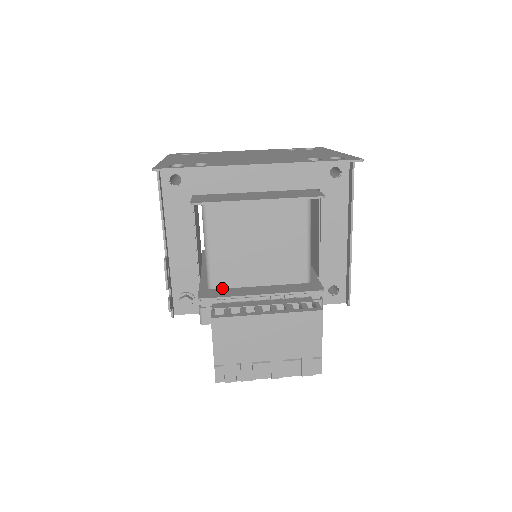
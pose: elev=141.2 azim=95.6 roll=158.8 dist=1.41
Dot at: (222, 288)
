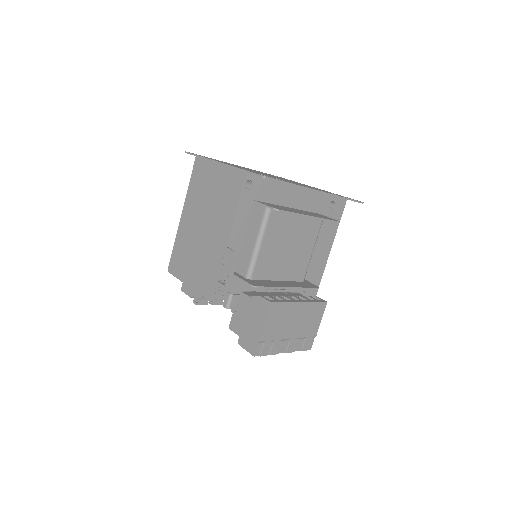
Dot at: (257, 279)
